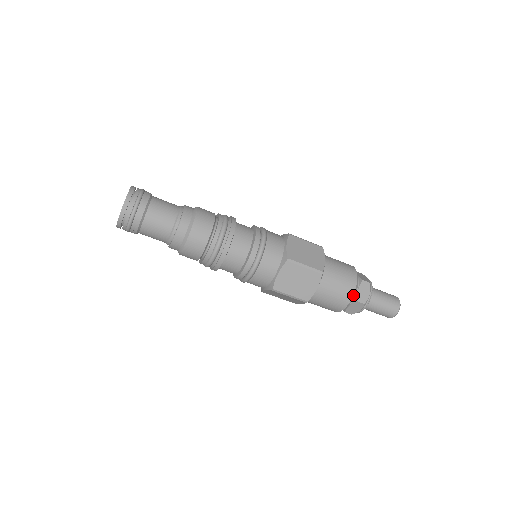
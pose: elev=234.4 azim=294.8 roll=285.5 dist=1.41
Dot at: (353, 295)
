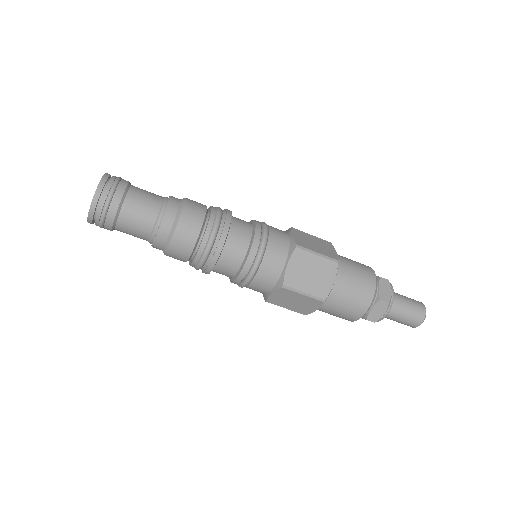
Dot at: (375, 291)
